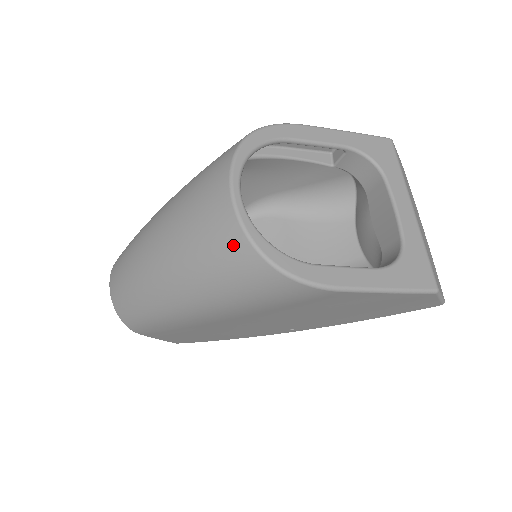
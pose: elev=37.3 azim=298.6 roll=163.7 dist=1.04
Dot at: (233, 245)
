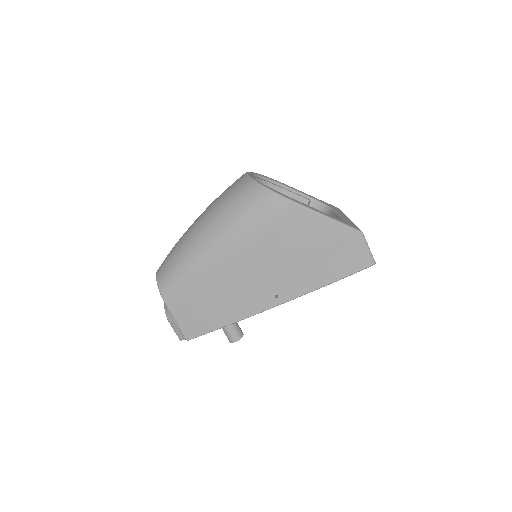
Dot at: (244, 186)
